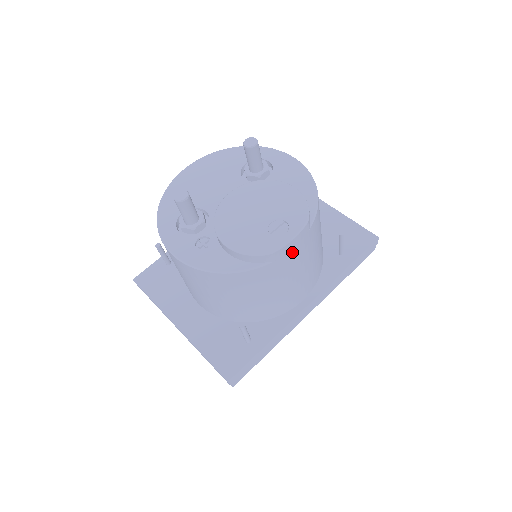
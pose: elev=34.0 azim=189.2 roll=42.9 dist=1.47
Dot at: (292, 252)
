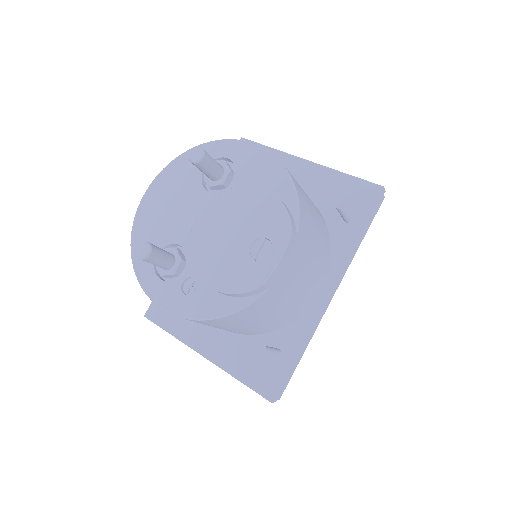
Dot at: (286, 268)
